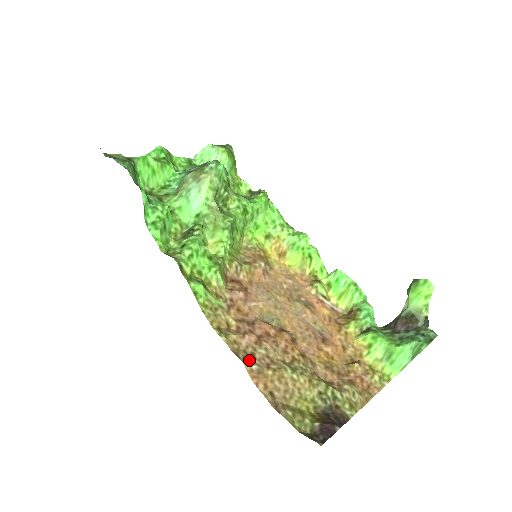
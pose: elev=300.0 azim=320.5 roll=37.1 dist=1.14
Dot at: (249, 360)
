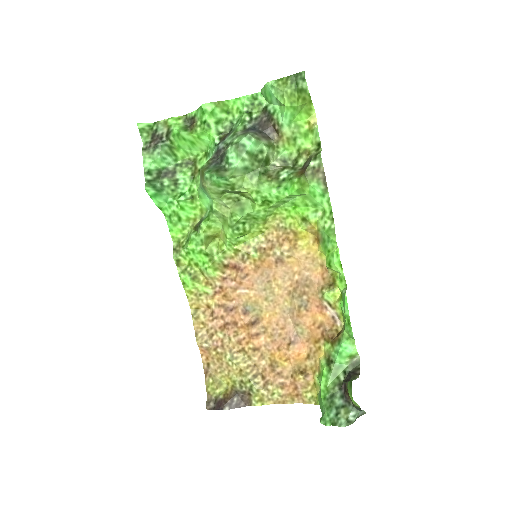
Dot at: (204, 339)
